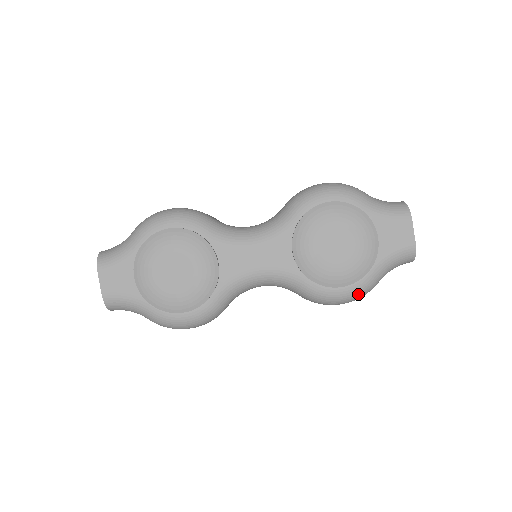
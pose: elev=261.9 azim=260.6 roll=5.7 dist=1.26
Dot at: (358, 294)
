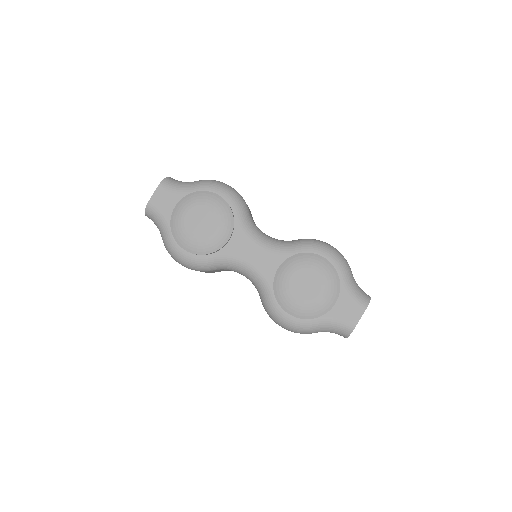
Dot at: (296, 328)
